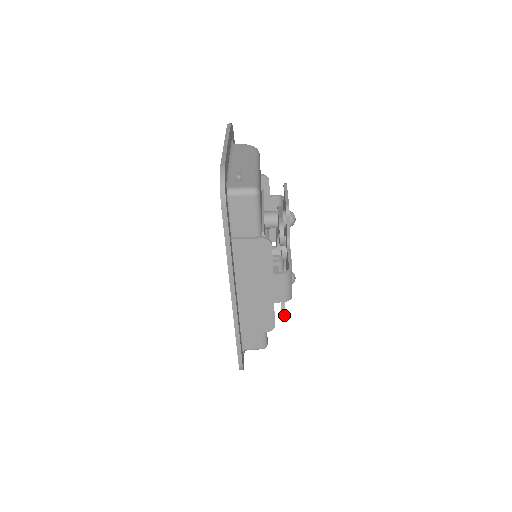
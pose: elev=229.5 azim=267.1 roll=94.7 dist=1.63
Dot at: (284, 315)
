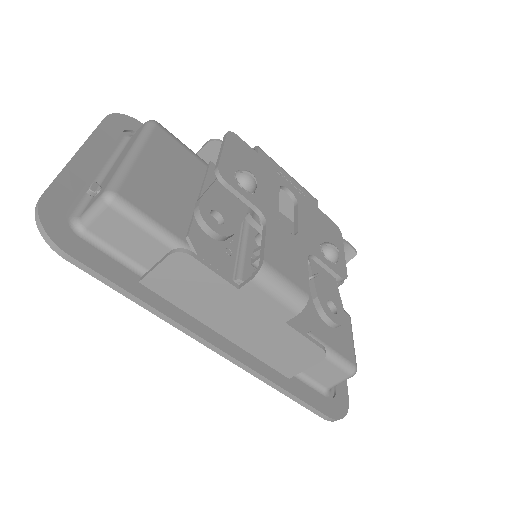
Dot at: (331, 323)
